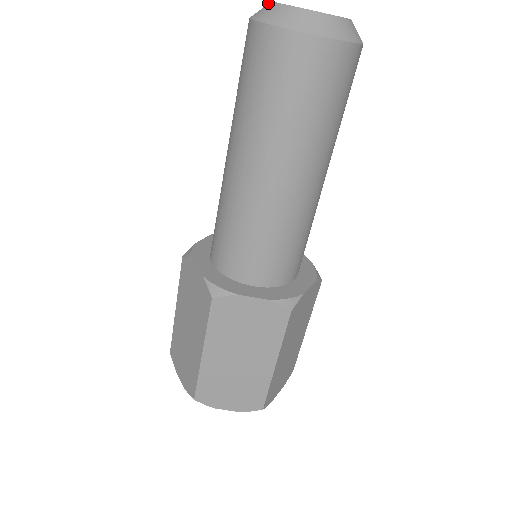
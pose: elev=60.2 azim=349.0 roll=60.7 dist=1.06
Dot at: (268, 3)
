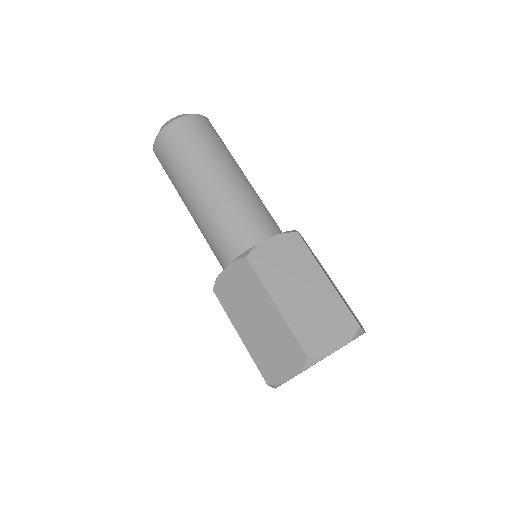
Dot at: occluded
